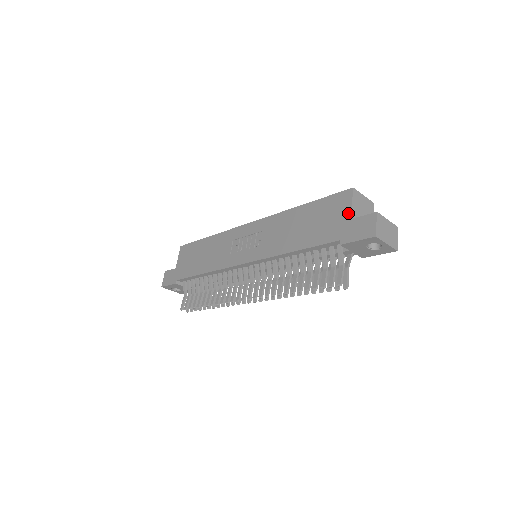
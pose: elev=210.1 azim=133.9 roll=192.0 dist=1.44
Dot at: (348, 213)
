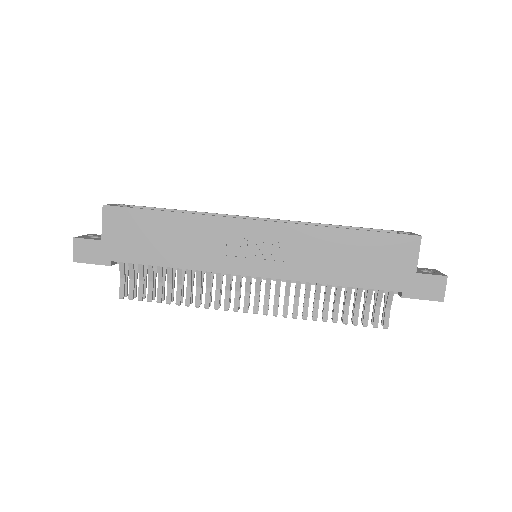
Dot at: (414, 265)
